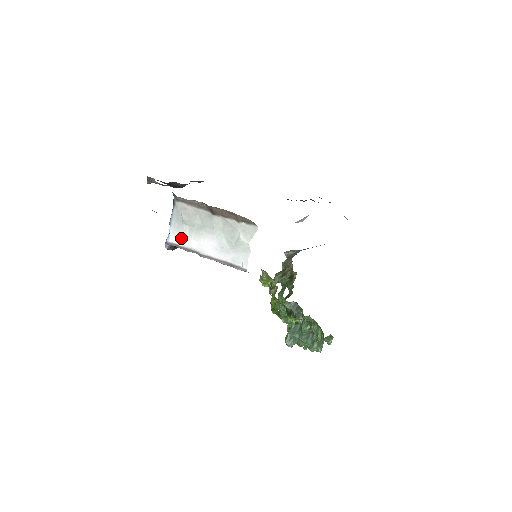
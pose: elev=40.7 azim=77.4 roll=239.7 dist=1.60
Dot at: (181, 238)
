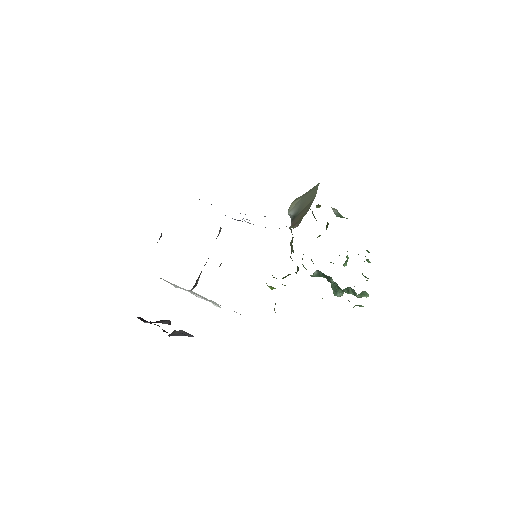
Dot at: occluded
